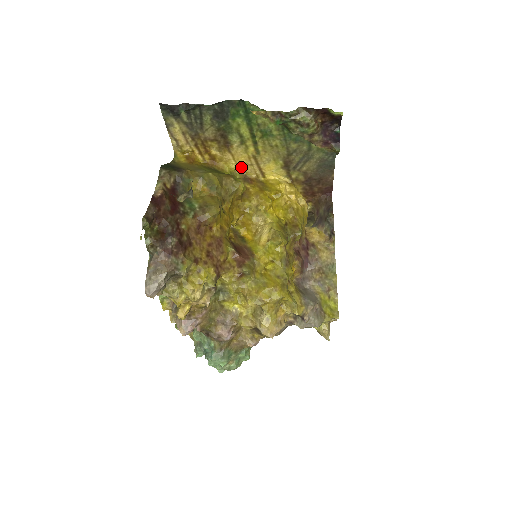
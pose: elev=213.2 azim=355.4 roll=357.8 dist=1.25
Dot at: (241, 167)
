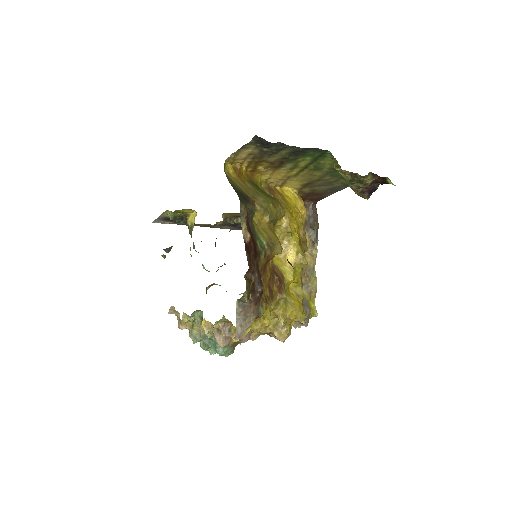
Dot at: (270, 179)
